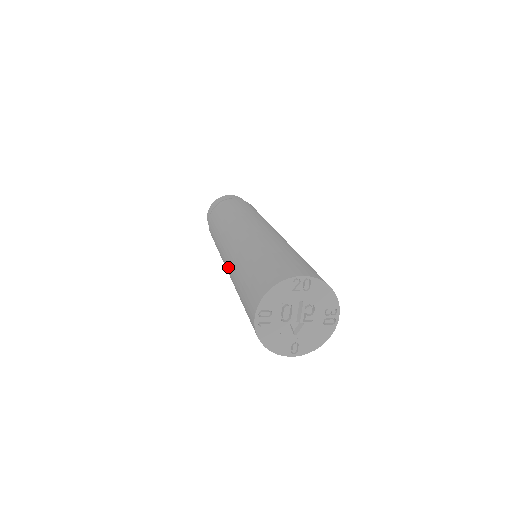
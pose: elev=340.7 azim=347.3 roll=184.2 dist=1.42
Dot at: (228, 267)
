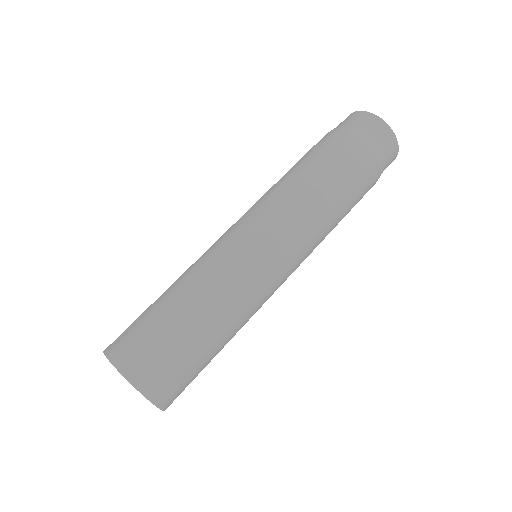
Dot at: occluded
